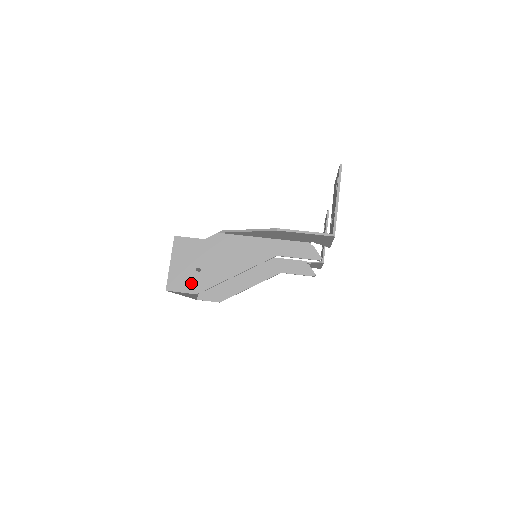
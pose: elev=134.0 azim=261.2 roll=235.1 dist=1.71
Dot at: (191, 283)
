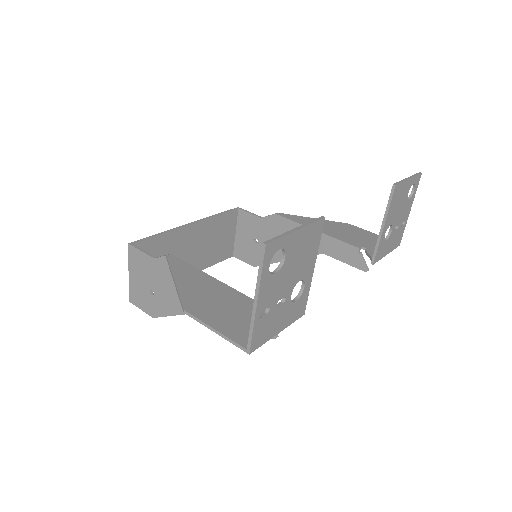
Dot at: (147, 304)
